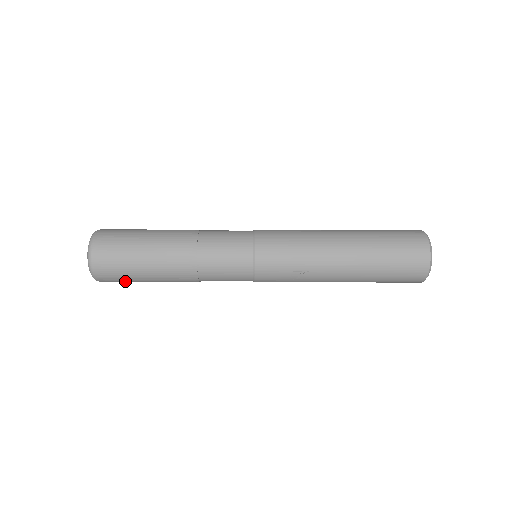
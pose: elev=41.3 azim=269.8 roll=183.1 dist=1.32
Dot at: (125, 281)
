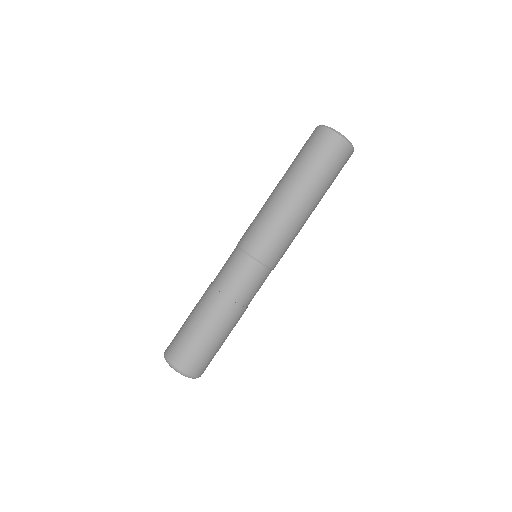
Dot at: (198, 354)
